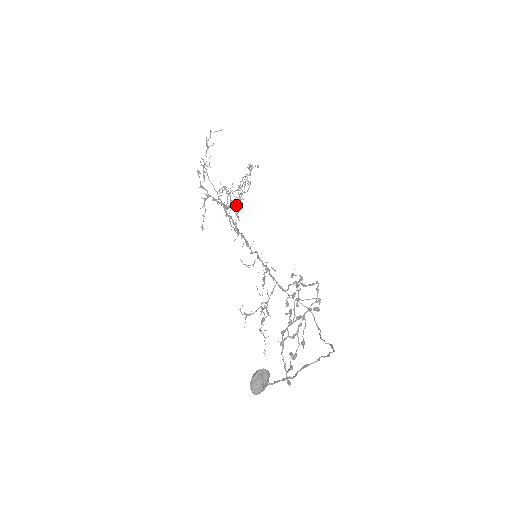
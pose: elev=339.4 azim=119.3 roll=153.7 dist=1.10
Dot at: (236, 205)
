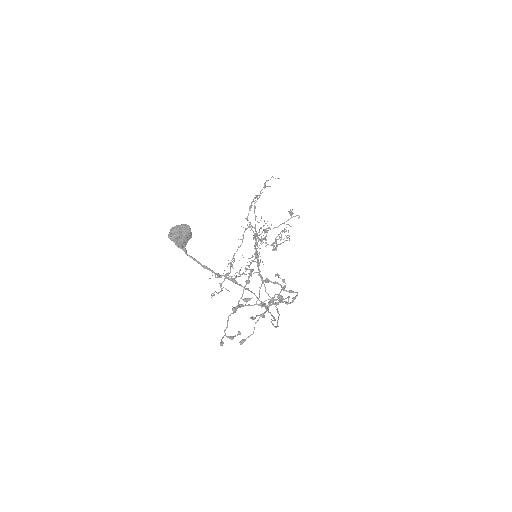
Dot at: (265, 231)
